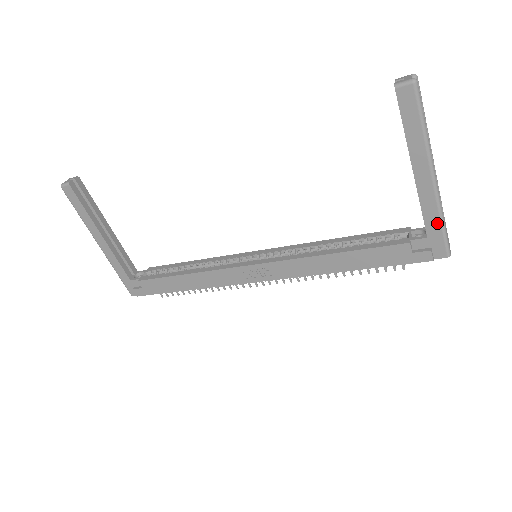
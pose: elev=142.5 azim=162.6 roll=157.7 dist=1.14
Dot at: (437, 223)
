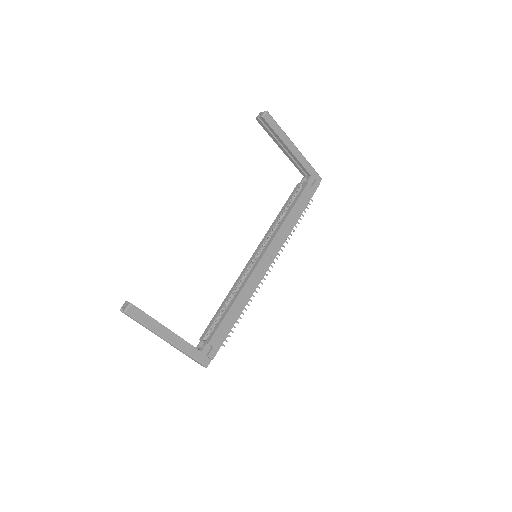
Dot at: (309, 166)
